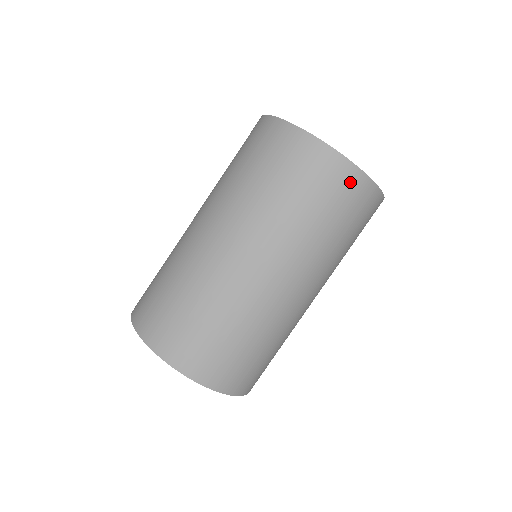
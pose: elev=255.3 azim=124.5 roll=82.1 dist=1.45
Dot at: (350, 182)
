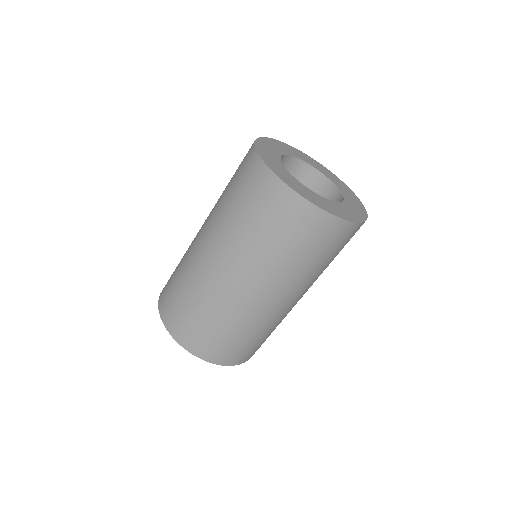
Dot at: (306, 216)
